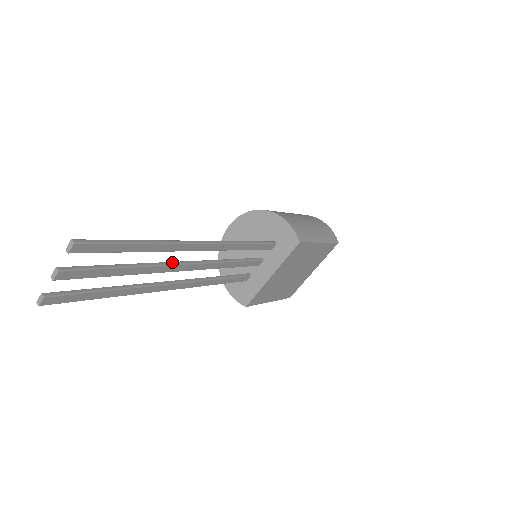
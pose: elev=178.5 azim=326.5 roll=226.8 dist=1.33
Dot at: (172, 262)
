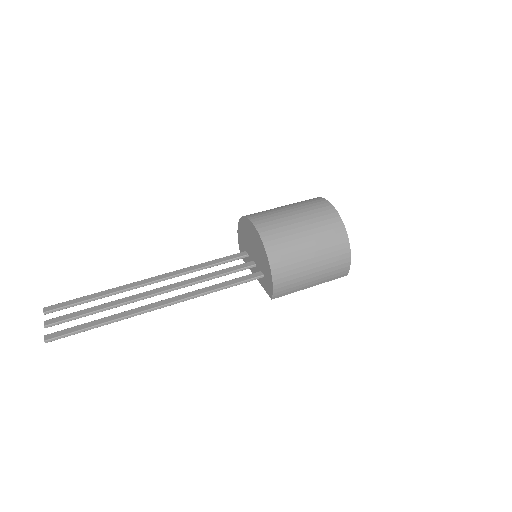
Dot at: (142, 298)
